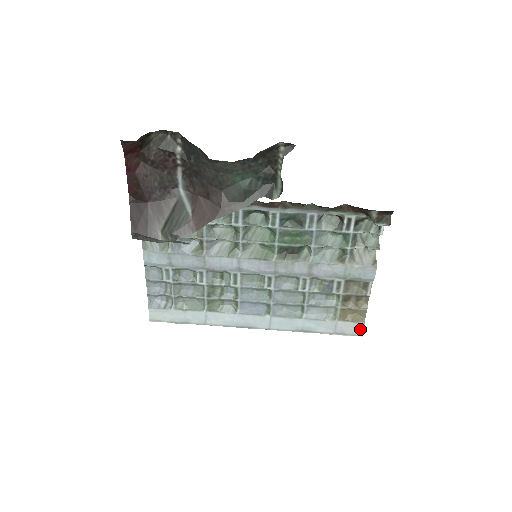
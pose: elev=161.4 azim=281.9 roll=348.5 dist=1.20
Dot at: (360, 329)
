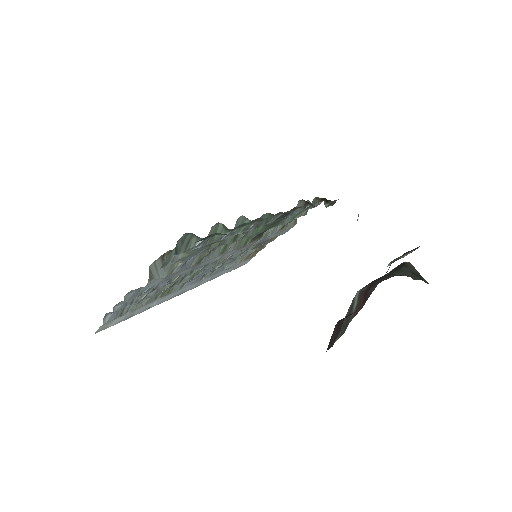
Dot at: (249, 260)
